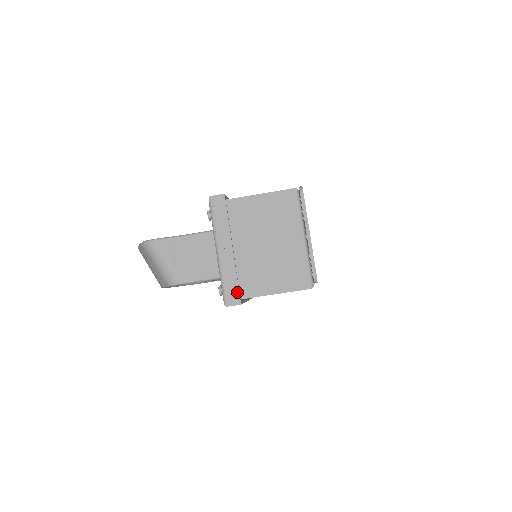
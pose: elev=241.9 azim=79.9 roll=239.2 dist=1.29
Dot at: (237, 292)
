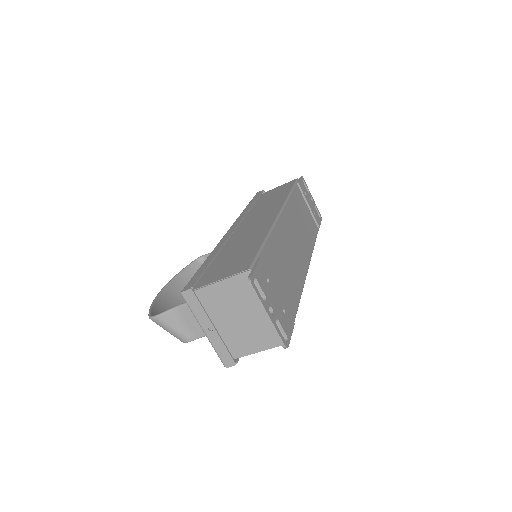
Dot at: (230, 357)
